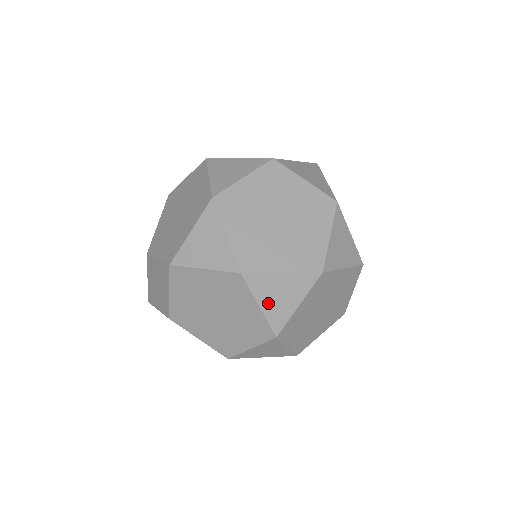
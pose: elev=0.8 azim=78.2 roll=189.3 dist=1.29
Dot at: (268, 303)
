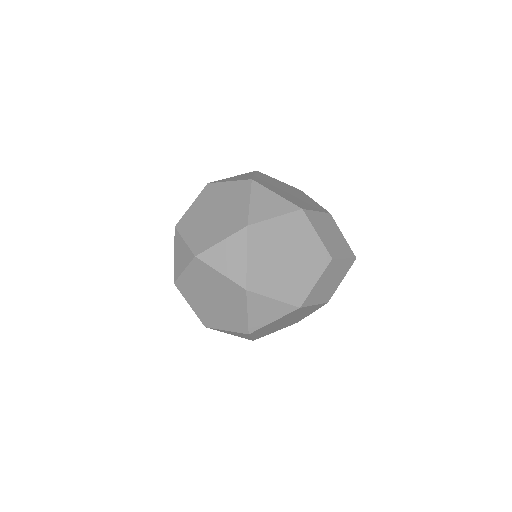
Dot at: (233, 334)
